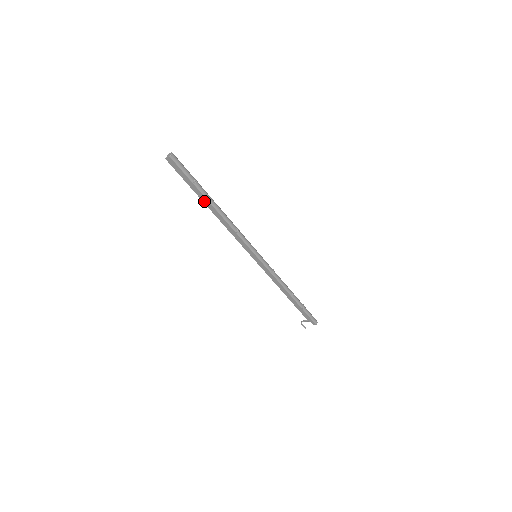
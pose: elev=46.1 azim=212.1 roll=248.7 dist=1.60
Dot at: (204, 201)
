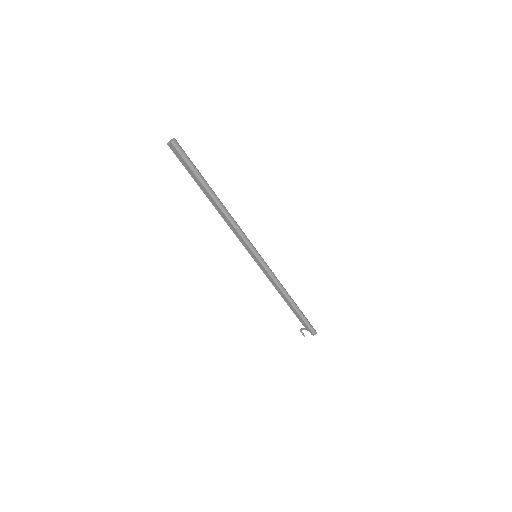
Dot at: (205, 192)
